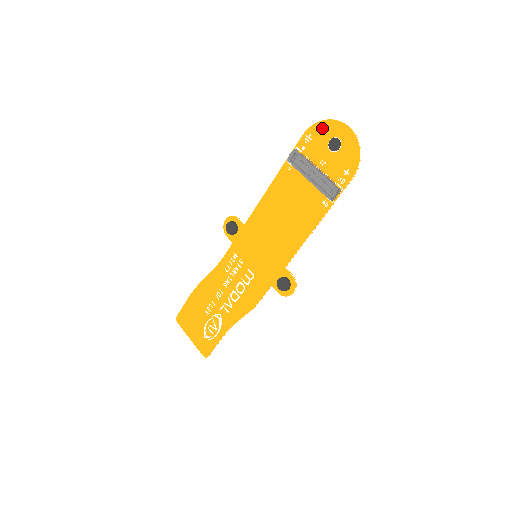
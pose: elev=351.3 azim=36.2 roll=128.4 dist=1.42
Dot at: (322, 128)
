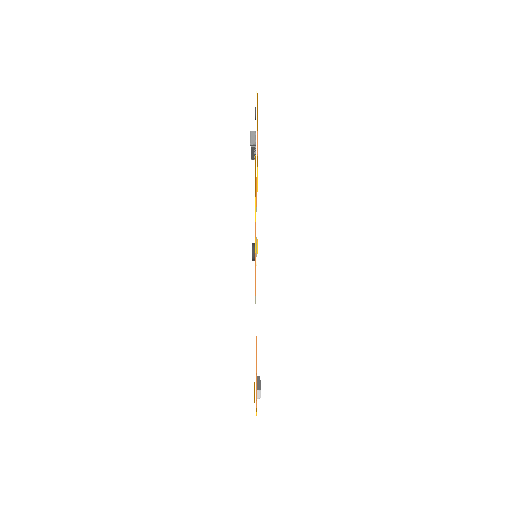
Dot at: occluded
